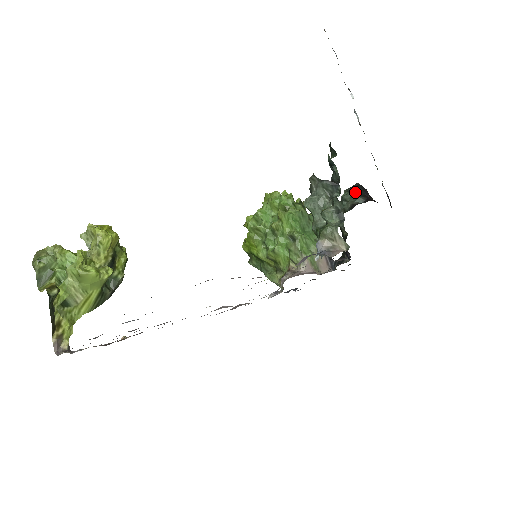
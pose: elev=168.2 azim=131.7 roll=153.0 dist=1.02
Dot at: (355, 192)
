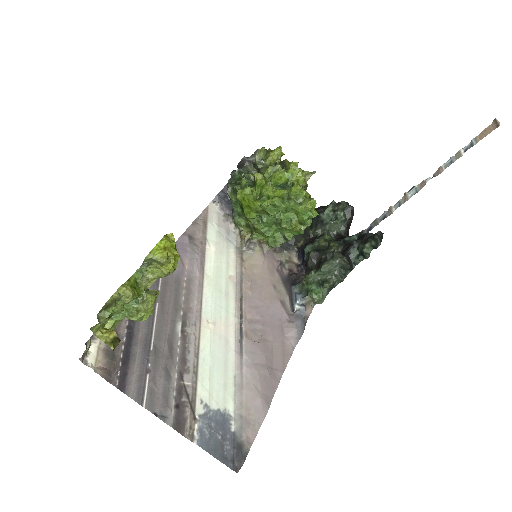
Dot at: (347, 219)
